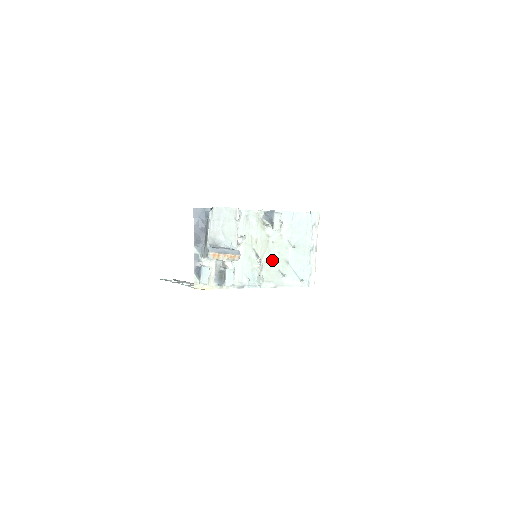
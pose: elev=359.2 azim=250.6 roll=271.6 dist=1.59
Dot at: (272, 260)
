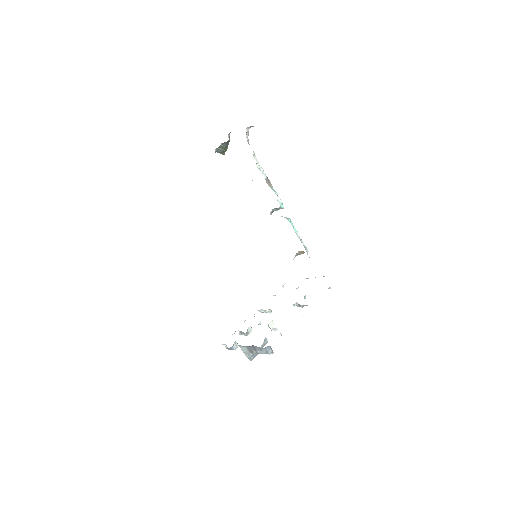
Dot at: occluded
